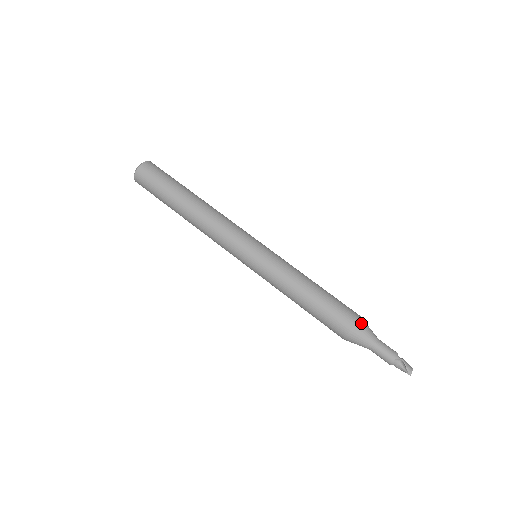
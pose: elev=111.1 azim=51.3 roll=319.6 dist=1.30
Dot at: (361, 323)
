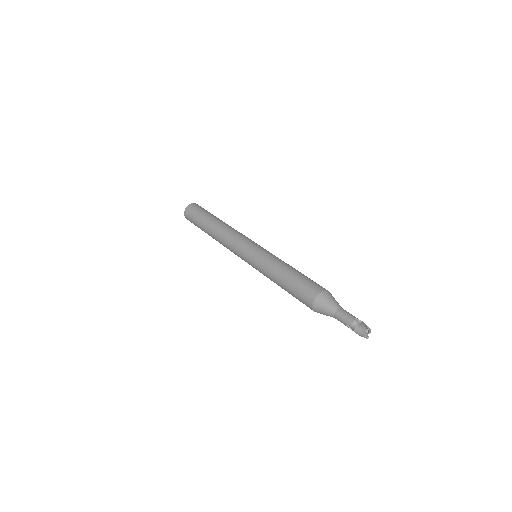
Dot at: (331, 294)
